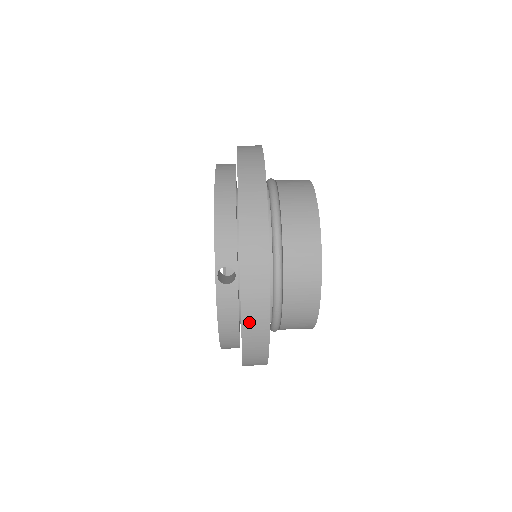
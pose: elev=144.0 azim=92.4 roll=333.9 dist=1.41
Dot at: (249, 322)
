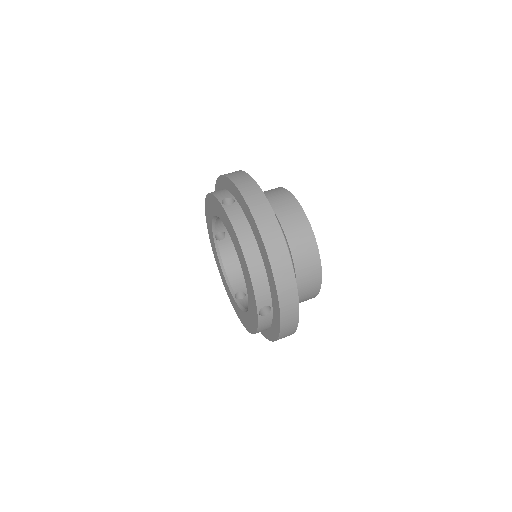
Dot at: (284, 333)
